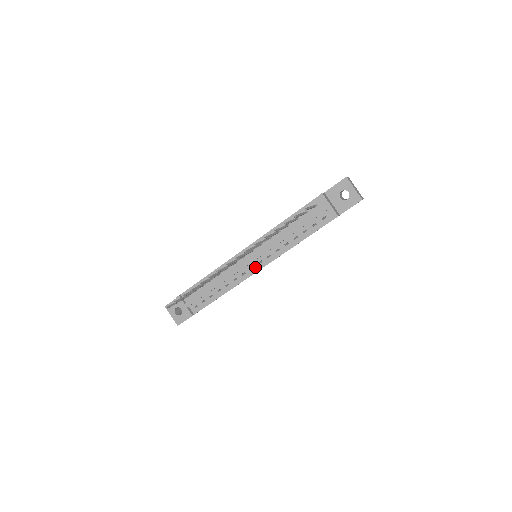
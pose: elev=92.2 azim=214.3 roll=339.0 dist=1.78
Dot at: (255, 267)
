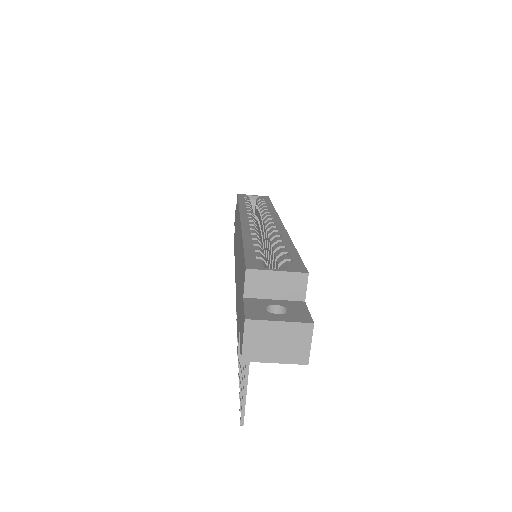
Dot at: occluded
